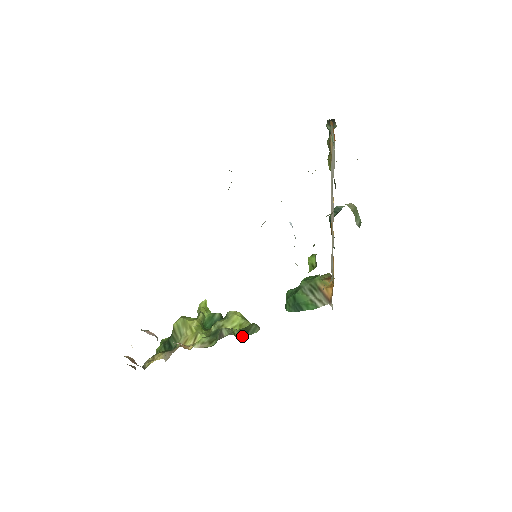
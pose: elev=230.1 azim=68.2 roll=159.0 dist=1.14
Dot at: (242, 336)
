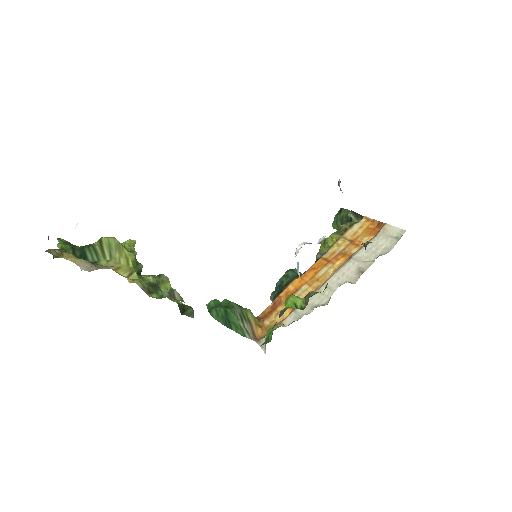
Dot at: (181, 311)
